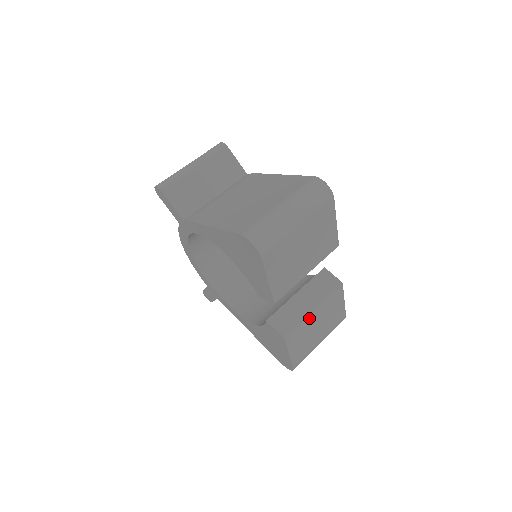
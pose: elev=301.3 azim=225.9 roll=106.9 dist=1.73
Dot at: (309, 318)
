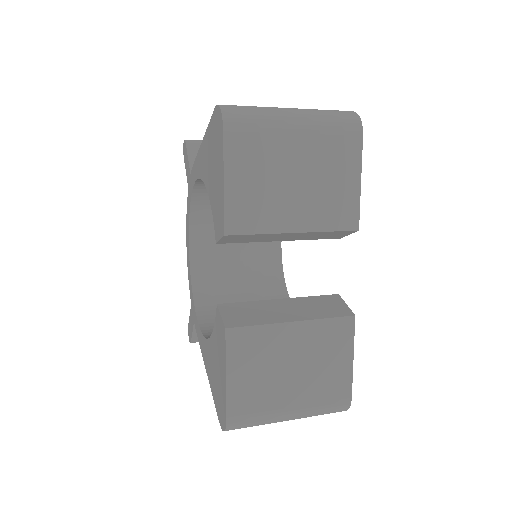
Dot at: (280, 331)
